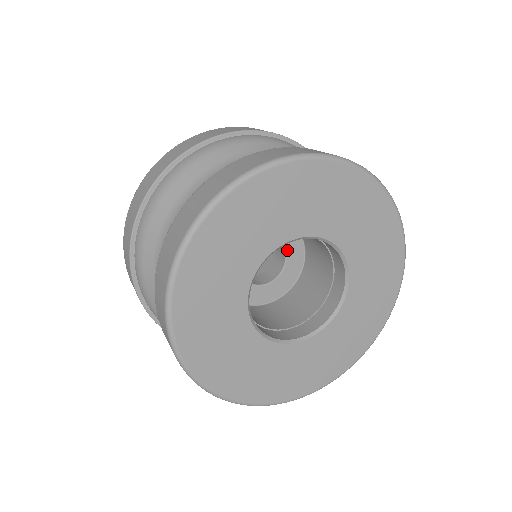
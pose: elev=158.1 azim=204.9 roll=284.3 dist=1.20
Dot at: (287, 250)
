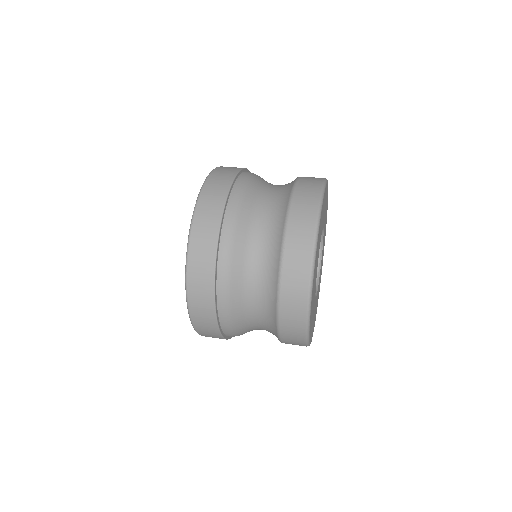
Dot at: occluded
